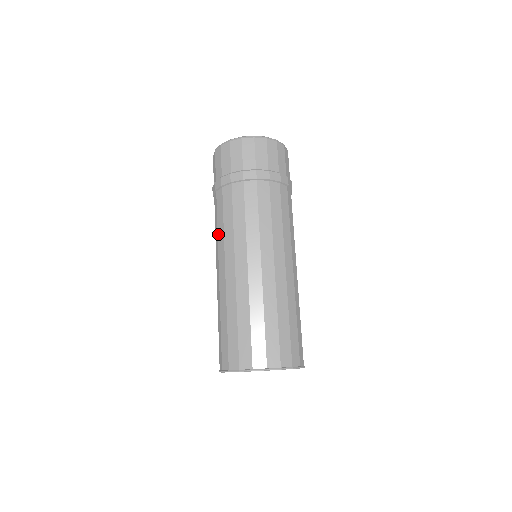
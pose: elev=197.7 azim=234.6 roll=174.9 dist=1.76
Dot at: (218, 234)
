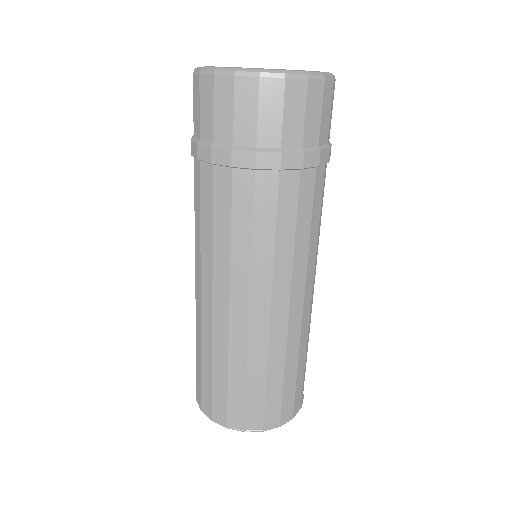
Dot at: (233, 248)
